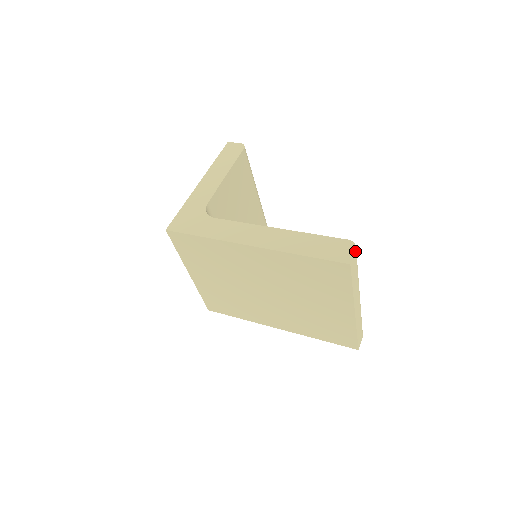
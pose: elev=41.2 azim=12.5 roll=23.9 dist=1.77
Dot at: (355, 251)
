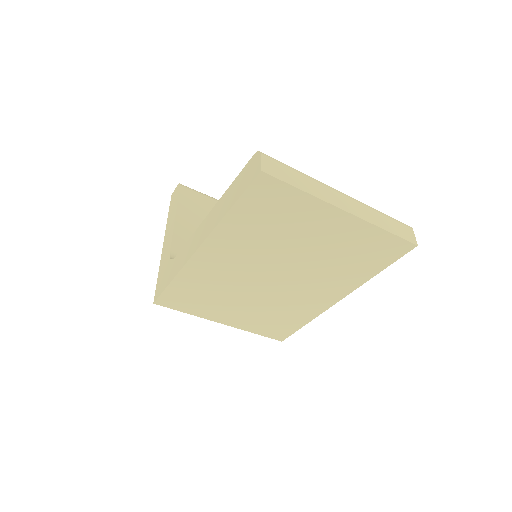
Dot at: (261, 156)
